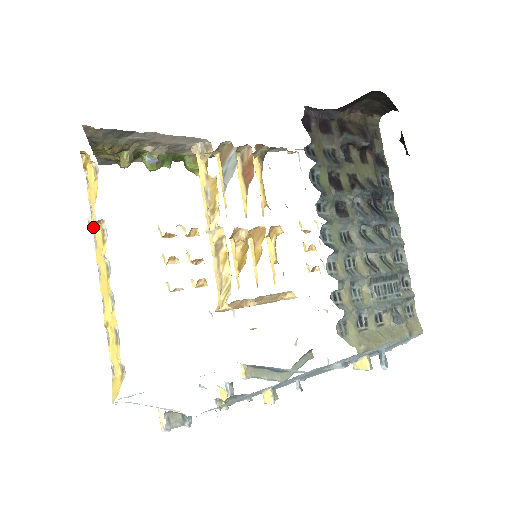
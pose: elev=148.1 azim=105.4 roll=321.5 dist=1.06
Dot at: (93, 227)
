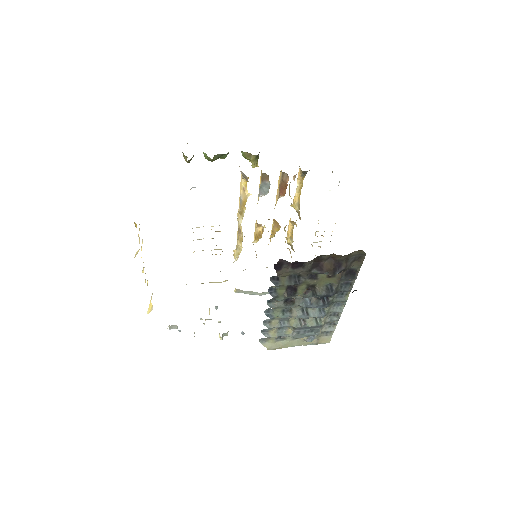
Dot at: occluded
